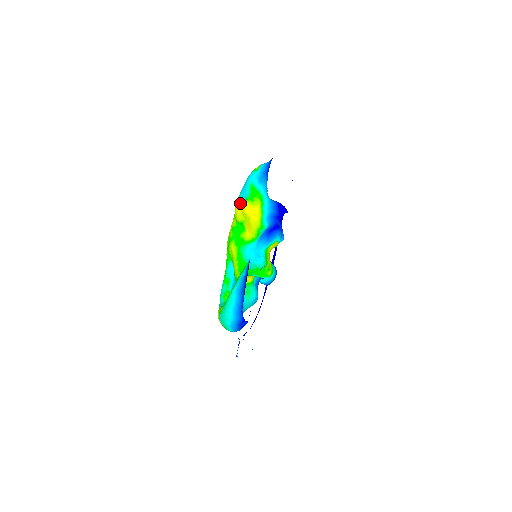
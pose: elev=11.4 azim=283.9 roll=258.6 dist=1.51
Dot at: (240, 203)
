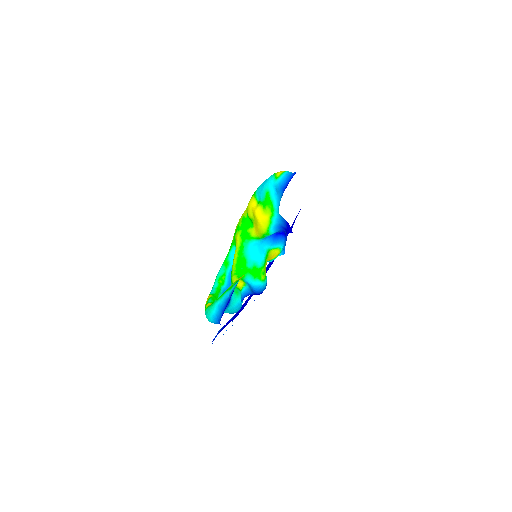
Dot at: (254, 201)
